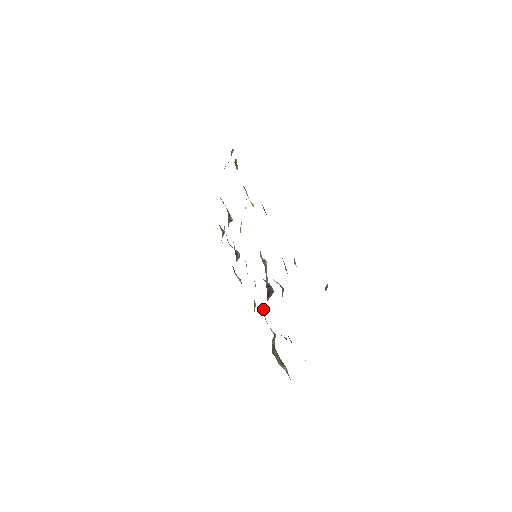
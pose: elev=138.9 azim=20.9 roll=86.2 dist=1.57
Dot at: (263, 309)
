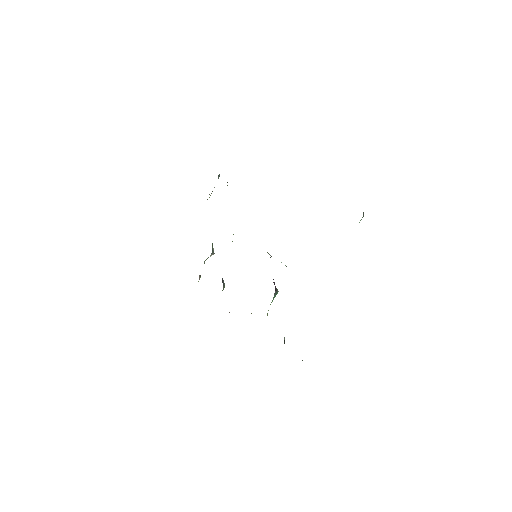
Dot at: occluded
